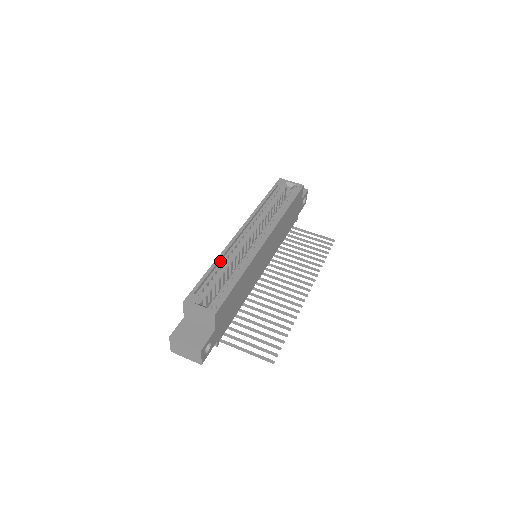
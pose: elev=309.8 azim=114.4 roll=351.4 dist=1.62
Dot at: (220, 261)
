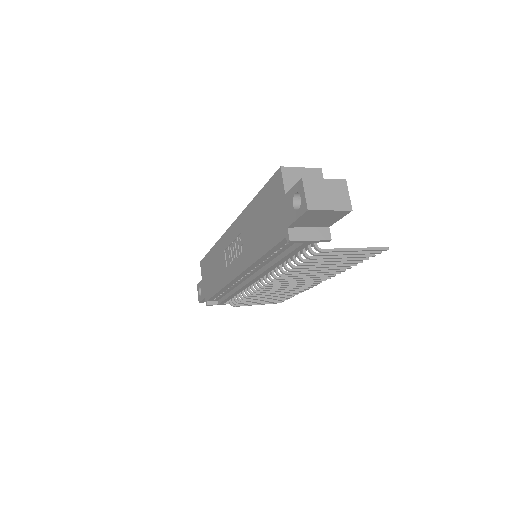
Dot at: occluded
